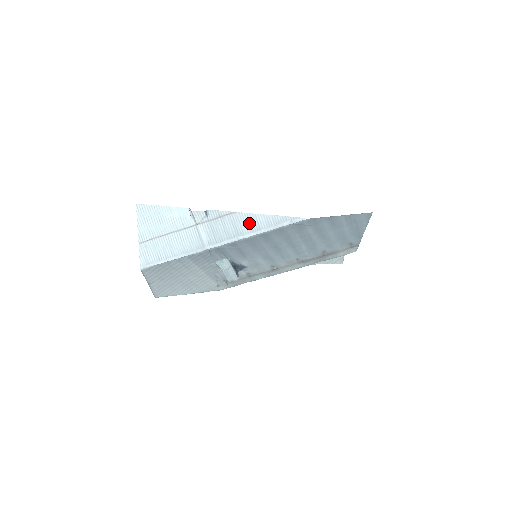
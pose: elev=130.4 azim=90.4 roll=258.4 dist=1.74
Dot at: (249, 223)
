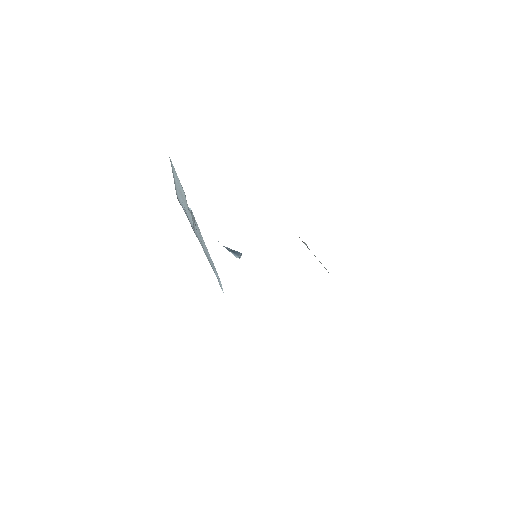
Dot at: (205, 247)
